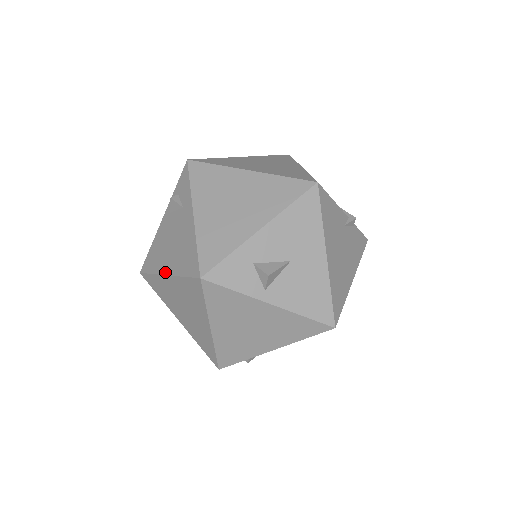
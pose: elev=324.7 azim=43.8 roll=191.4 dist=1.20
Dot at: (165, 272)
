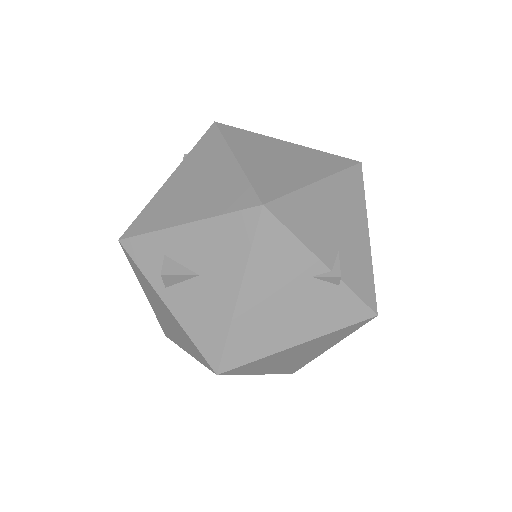
Dot at: occluded
